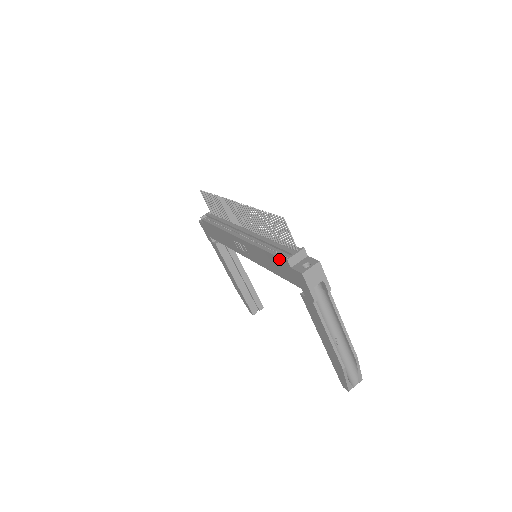
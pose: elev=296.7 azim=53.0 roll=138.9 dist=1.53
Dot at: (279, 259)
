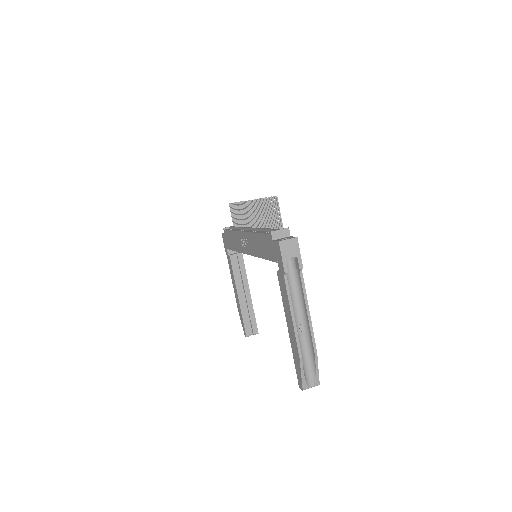
Dot at: (266, 236)
